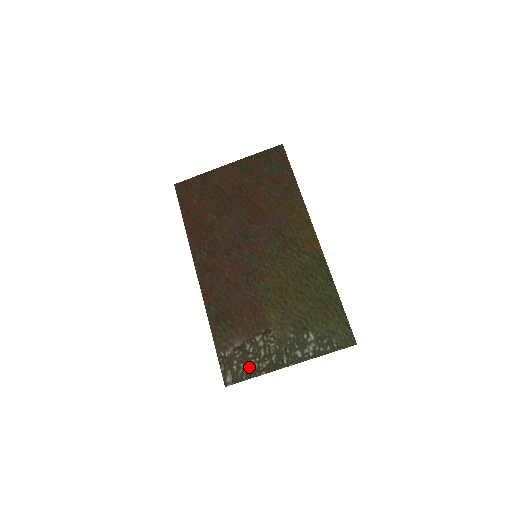
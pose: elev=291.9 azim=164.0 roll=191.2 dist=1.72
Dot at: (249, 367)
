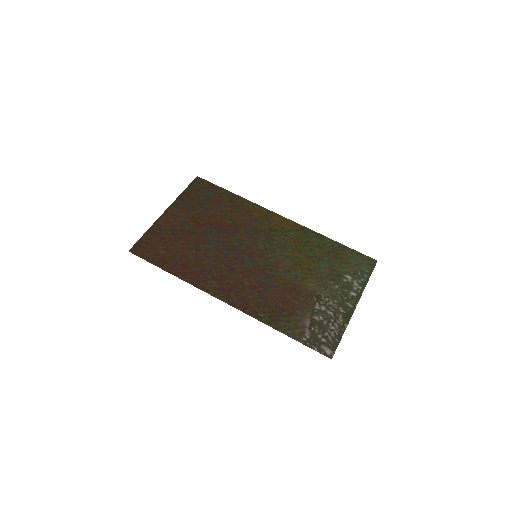
Dot at: (333, 330)
